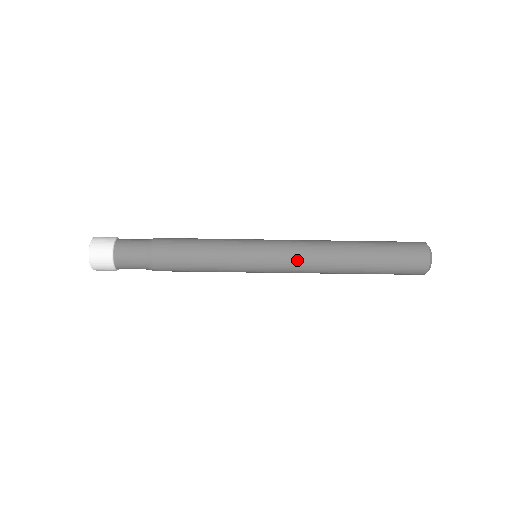
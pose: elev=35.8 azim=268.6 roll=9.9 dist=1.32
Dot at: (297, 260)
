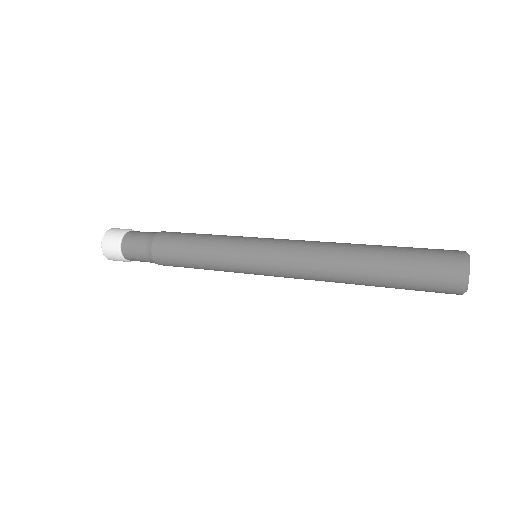
Dot at: (295, 277)
